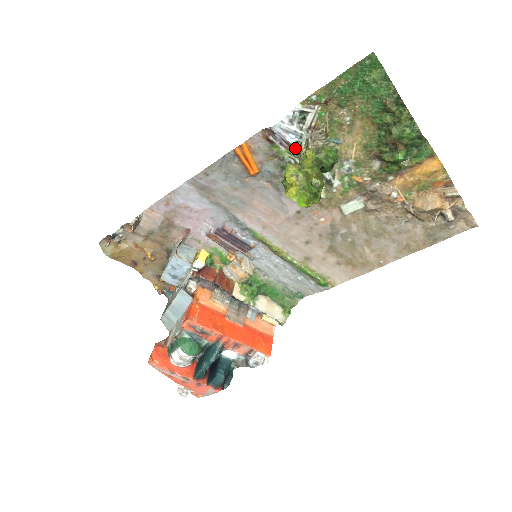
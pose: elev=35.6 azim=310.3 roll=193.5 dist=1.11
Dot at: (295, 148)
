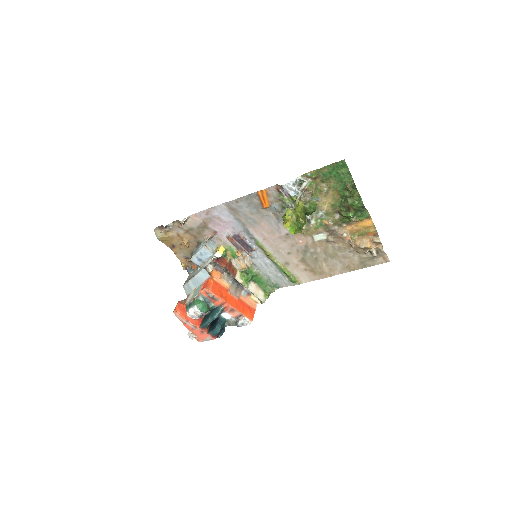
Dot at: (293, 199)
